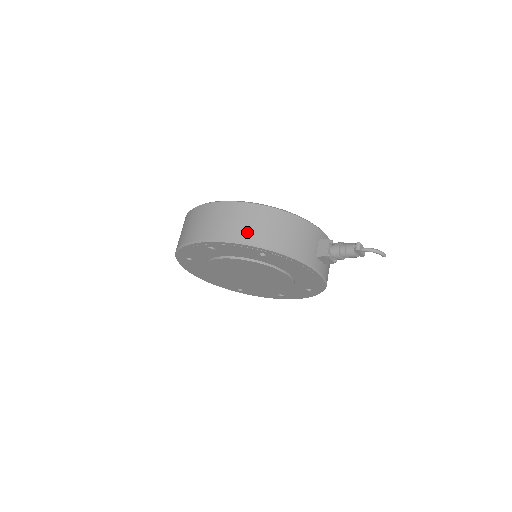
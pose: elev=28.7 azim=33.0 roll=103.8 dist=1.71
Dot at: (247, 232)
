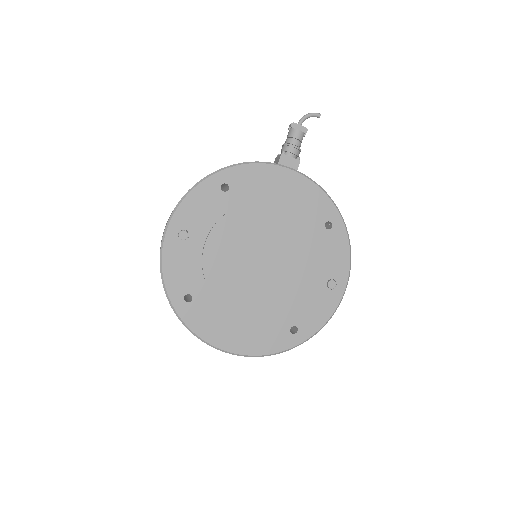
Dot at: occluded
